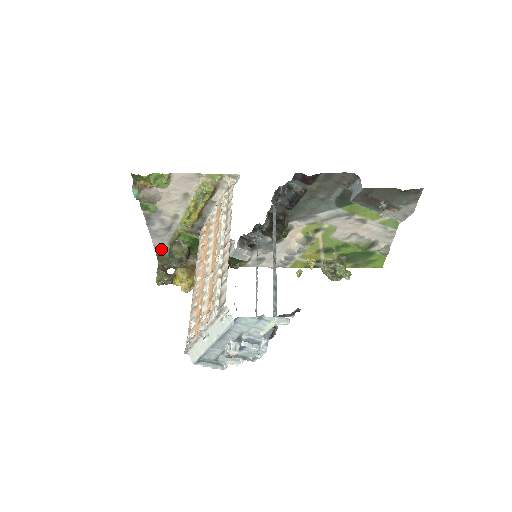
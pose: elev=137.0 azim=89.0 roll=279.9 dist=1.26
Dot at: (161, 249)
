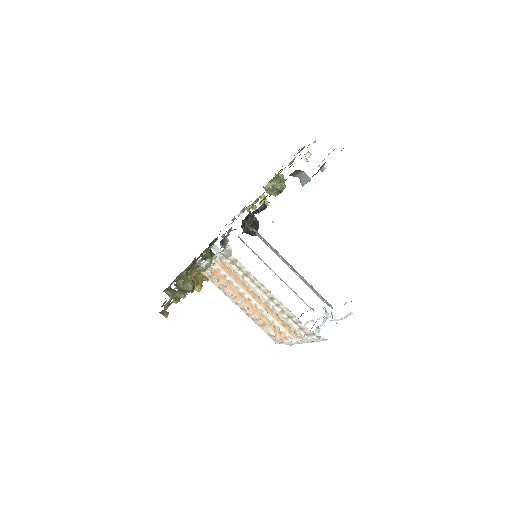
Dot at: occluded
